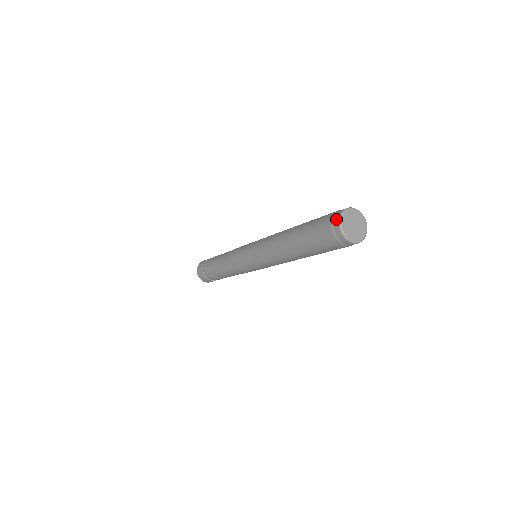
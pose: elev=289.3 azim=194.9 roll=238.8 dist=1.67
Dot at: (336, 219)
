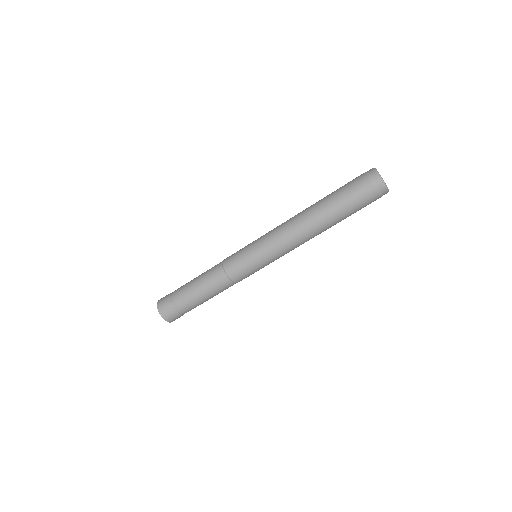
Dot at: (379, 182)
